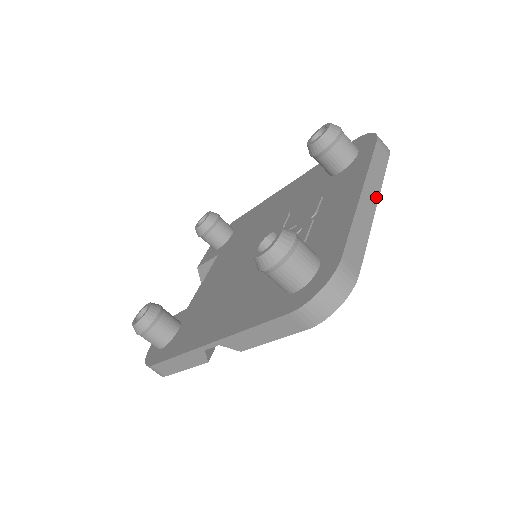
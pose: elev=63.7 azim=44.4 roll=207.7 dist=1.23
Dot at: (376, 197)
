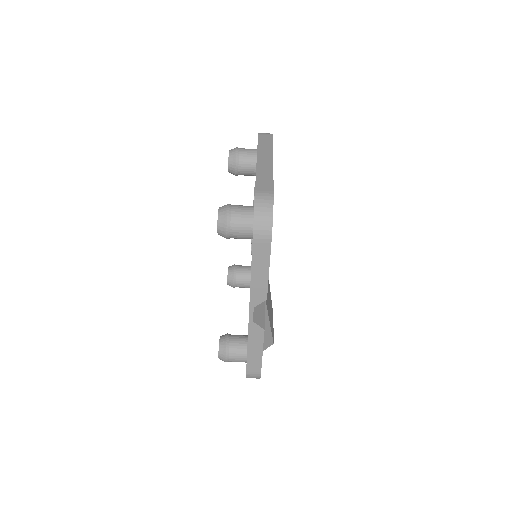
Dot at: (270, 157)
